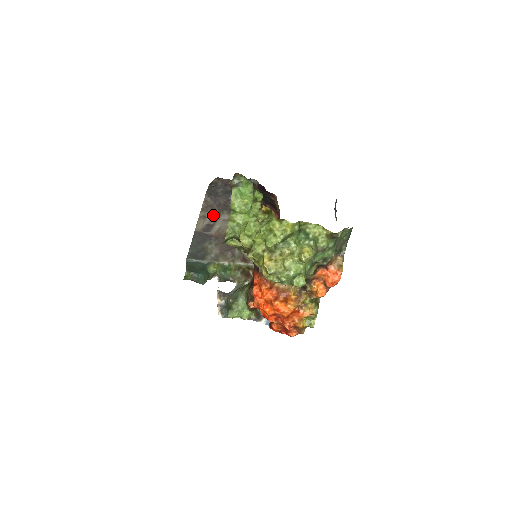
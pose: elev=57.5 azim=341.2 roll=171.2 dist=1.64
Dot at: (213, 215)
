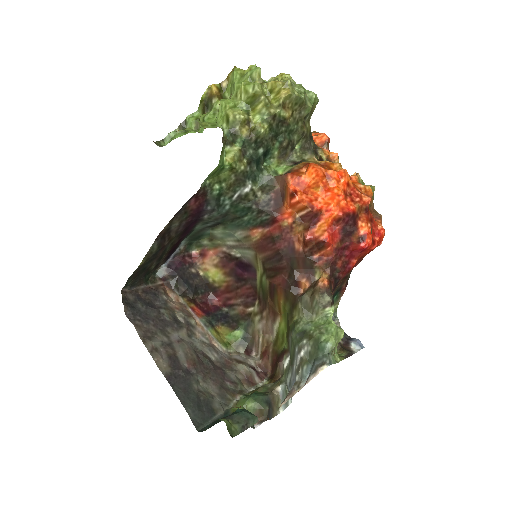
Dot at: (161, 342)
